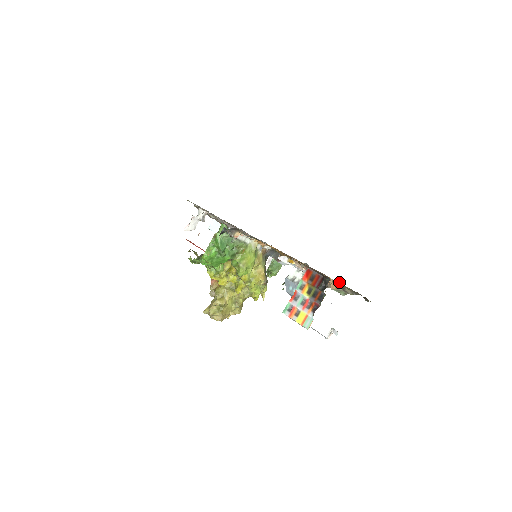
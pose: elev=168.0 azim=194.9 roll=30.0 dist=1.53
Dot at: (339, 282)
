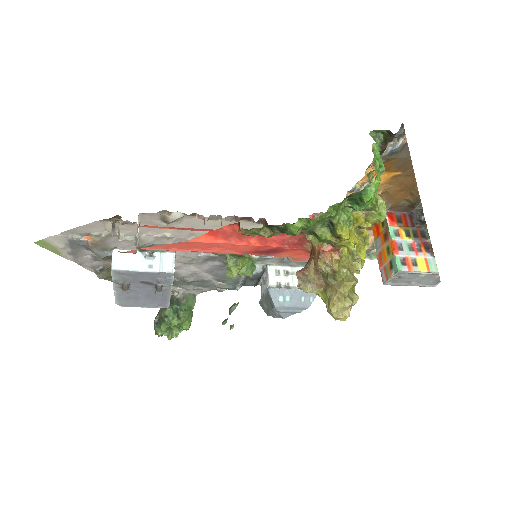
Dot at: occluded
